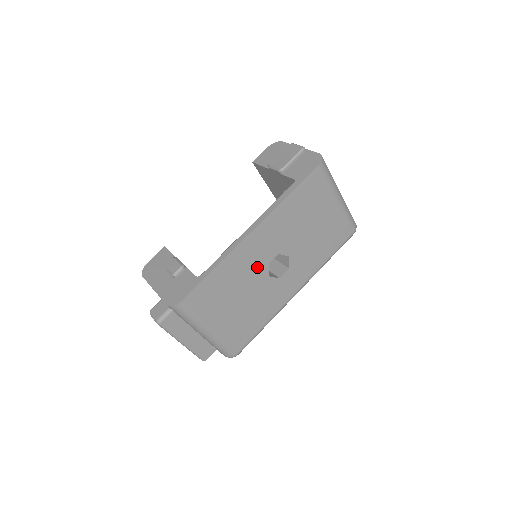
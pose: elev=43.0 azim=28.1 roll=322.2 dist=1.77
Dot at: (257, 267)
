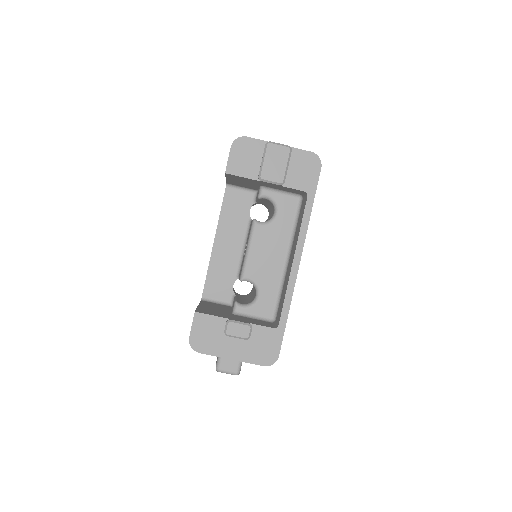
Dot at: occluded
